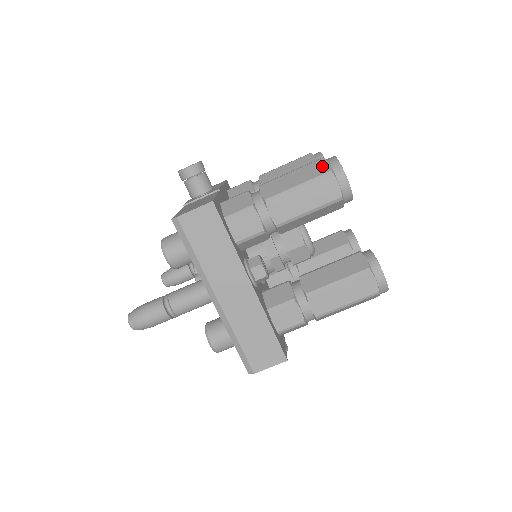
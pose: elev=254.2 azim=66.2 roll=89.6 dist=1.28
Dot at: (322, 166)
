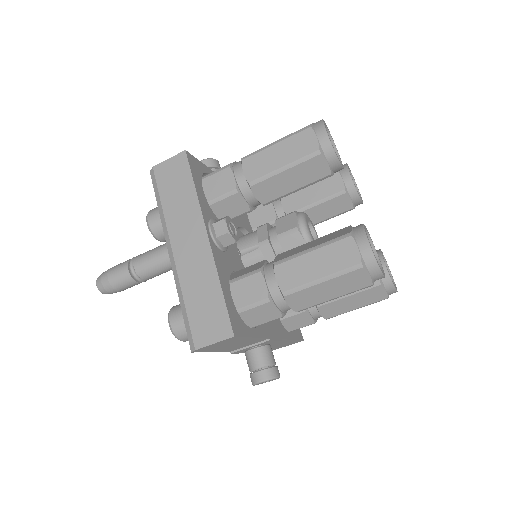
Dot at: occluded
